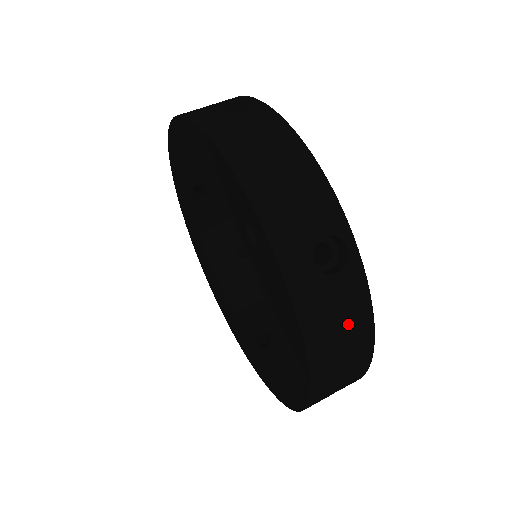
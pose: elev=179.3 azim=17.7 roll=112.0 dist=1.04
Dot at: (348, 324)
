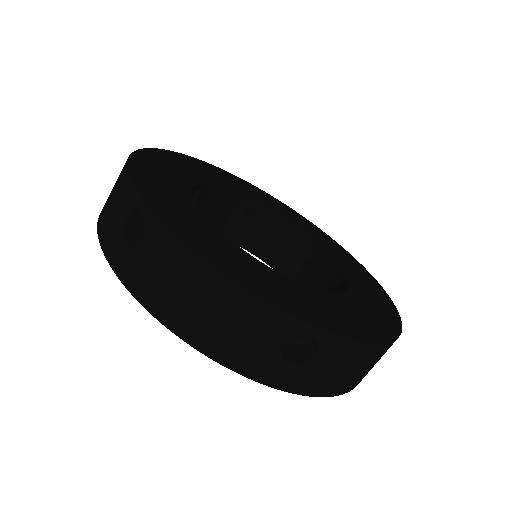
Dot at: (177, 276)
